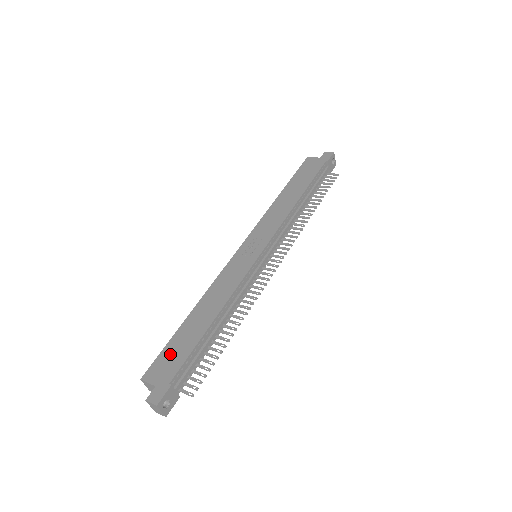
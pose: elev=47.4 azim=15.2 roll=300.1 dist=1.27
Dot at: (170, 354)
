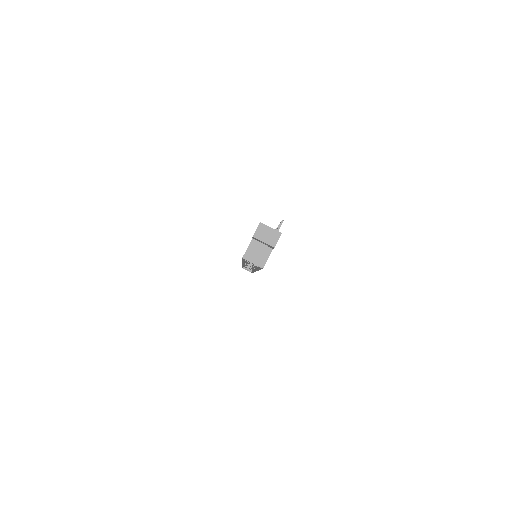
Dot at: occluded
